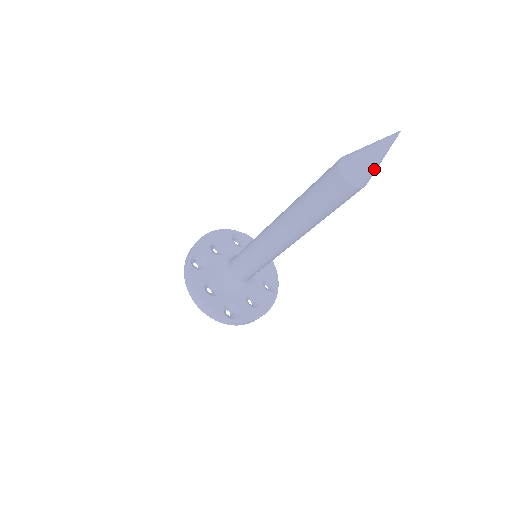
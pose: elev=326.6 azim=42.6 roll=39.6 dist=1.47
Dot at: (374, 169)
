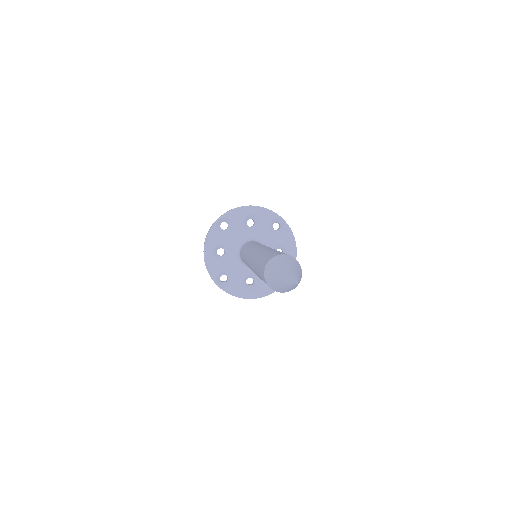
Dot at: (284, 289)
